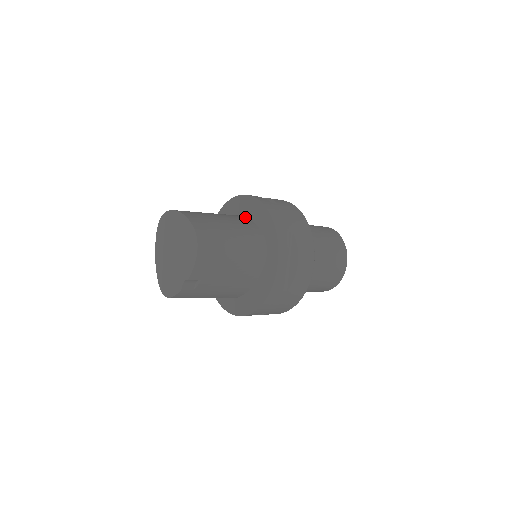
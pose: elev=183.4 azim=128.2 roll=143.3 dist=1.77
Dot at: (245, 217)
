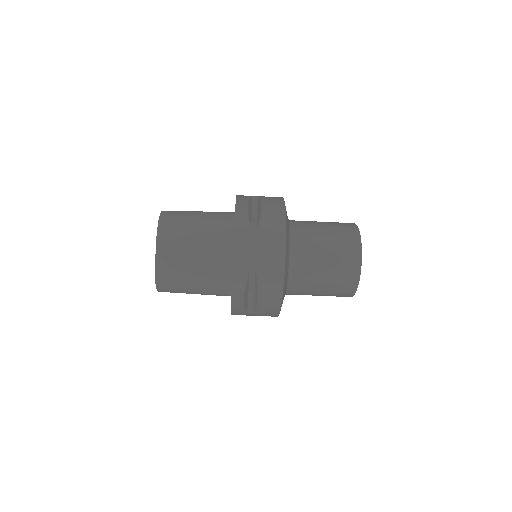
Dot at: occluded
